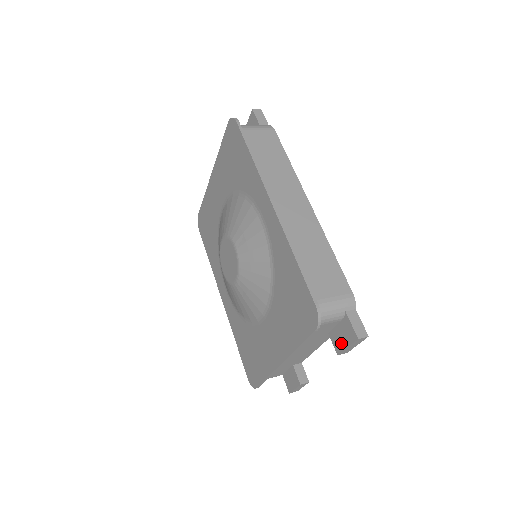
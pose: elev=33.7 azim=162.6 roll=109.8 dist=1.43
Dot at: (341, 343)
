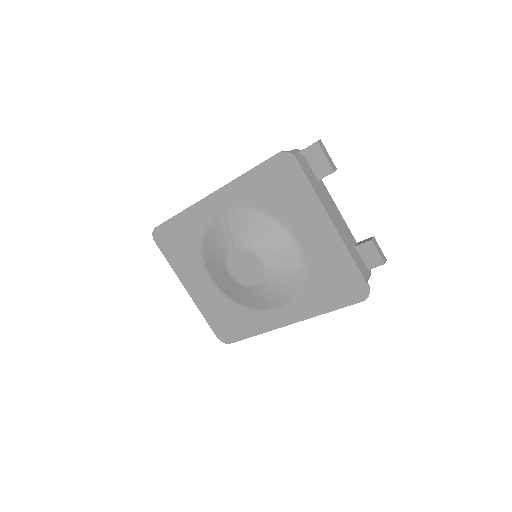
Dot at: (323, 164)
